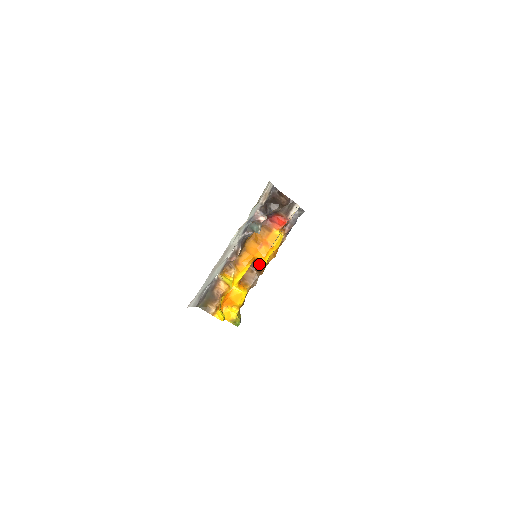
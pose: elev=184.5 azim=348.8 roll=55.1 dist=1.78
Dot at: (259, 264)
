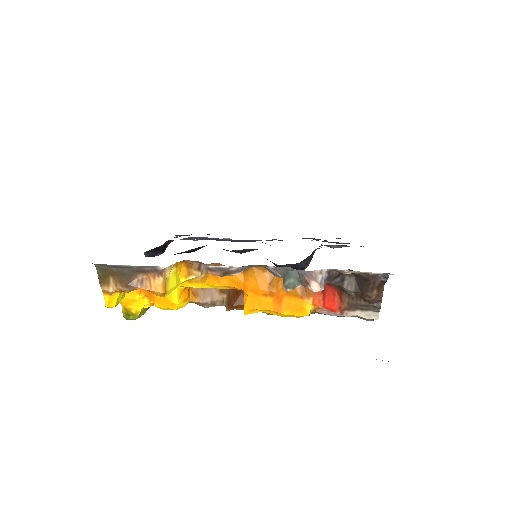
Dot at: (240, 298)
